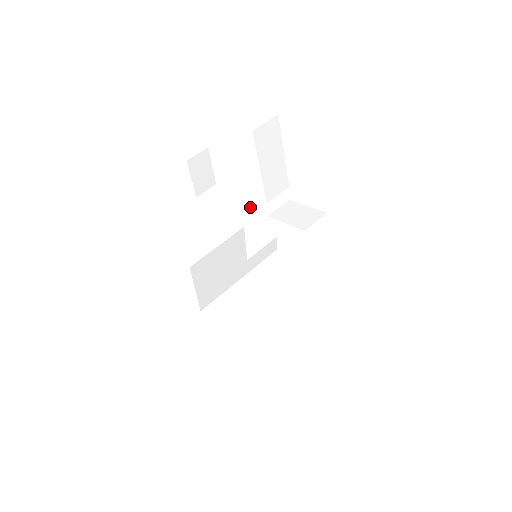
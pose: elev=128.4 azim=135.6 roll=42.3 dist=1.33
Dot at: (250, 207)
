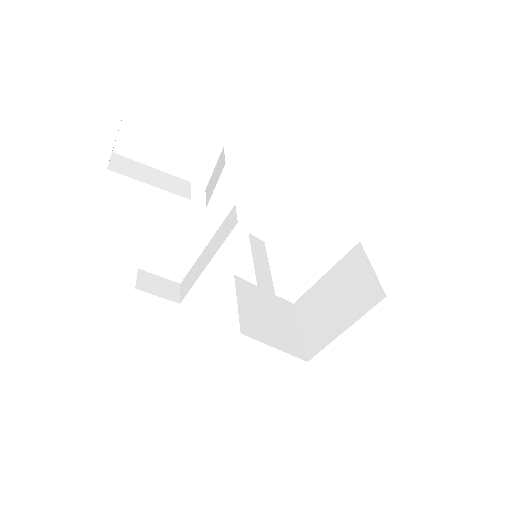
Dot at: (208, 247)
